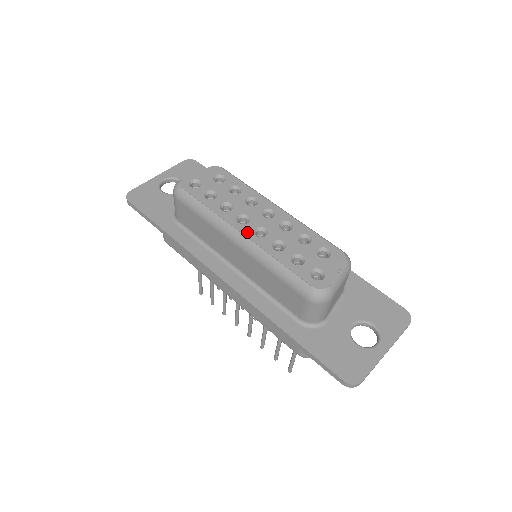
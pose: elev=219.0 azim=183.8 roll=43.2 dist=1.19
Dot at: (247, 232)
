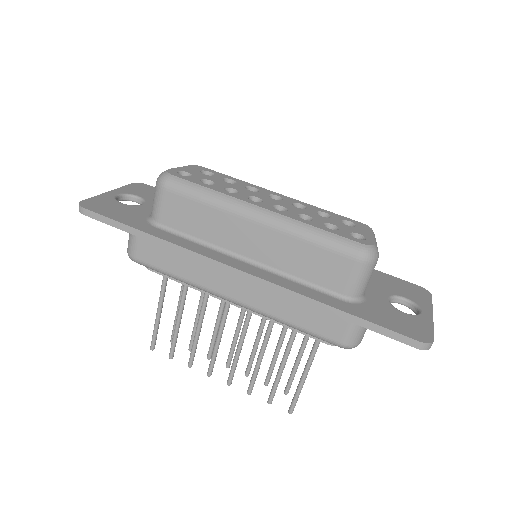
Dot at: (267, 207)
